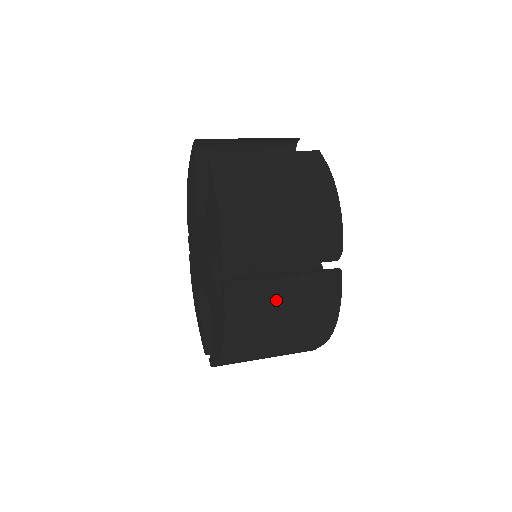
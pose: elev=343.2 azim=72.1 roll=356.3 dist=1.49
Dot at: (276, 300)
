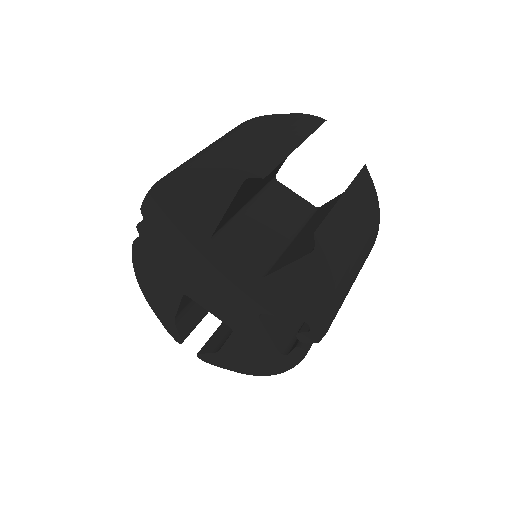
Dot at: occluded
